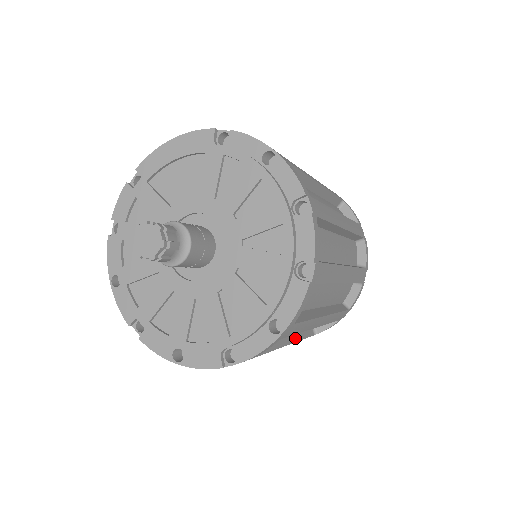
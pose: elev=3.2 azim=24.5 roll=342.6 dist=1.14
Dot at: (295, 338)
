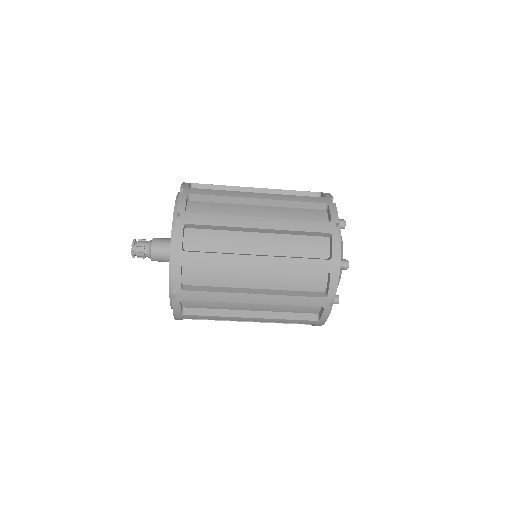
Dot at: (276, 293)
